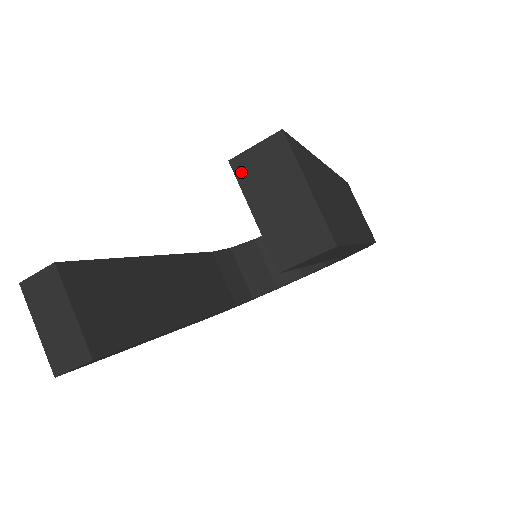
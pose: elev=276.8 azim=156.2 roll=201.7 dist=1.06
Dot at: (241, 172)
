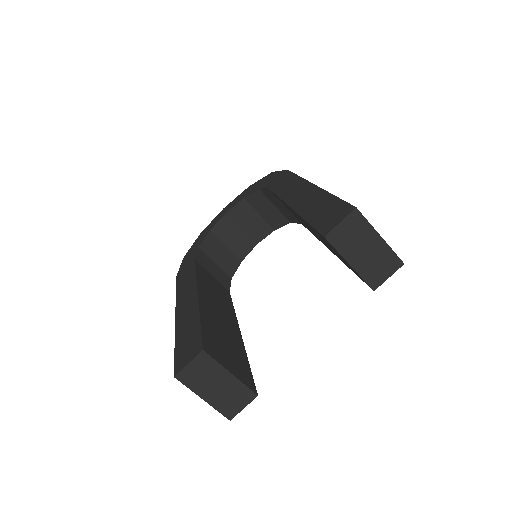
Dot at: (335, 241)
